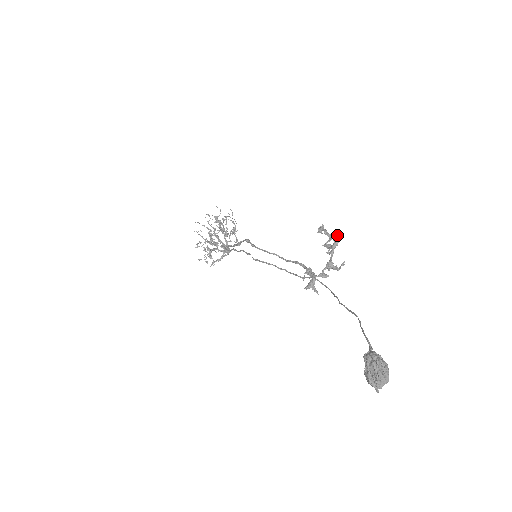
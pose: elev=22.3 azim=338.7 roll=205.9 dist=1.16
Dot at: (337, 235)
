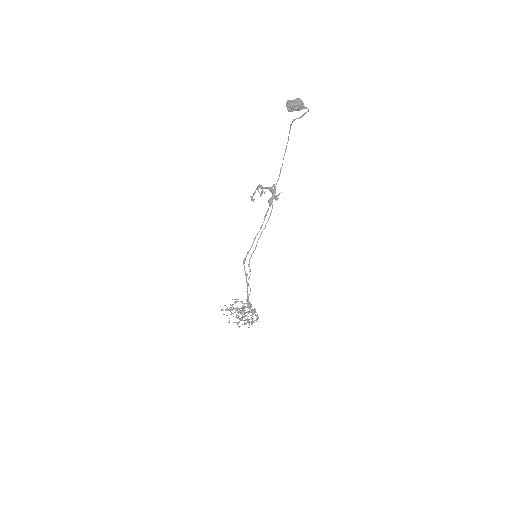
Dot at: (257, 186)
